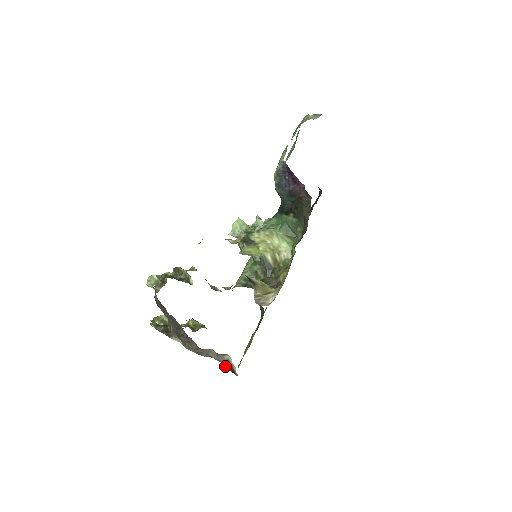
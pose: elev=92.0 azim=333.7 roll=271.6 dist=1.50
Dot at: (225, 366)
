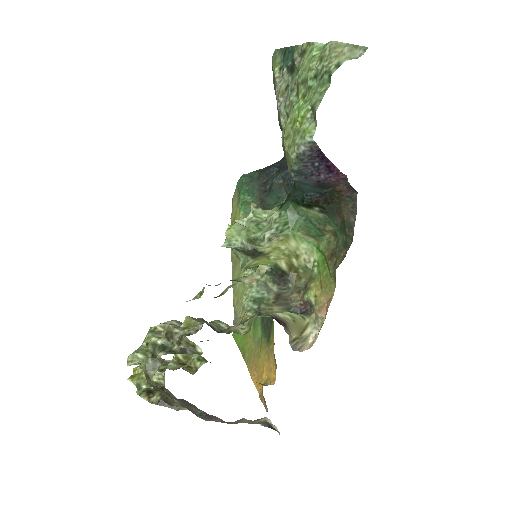
Dot at: occluded
